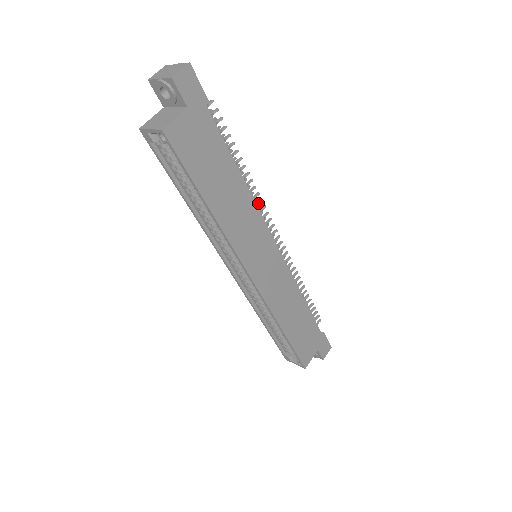
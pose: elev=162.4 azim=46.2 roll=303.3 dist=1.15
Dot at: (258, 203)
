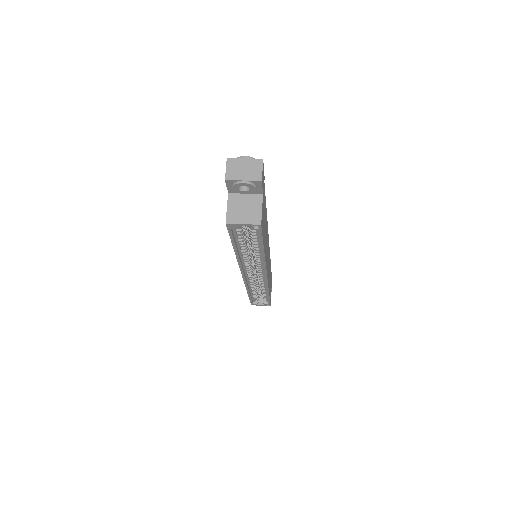
Dot at: occluded
